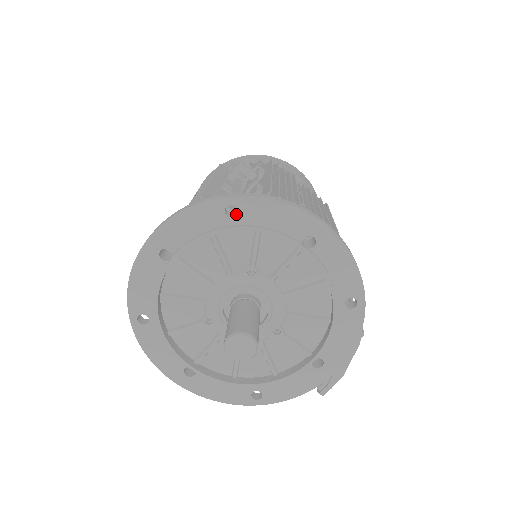
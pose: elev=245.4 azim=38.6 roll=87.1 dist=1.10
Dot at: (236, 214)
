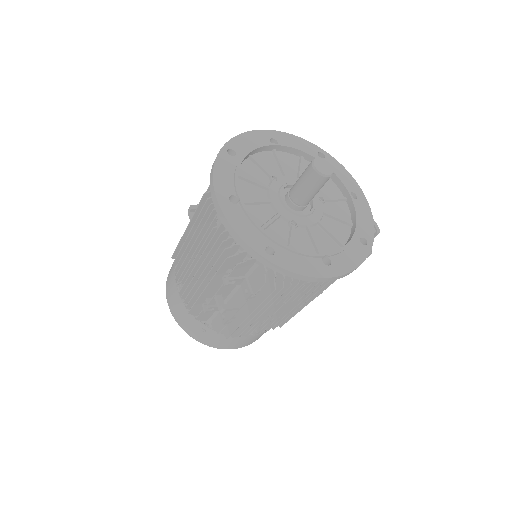
Dot at: (234, 154)
